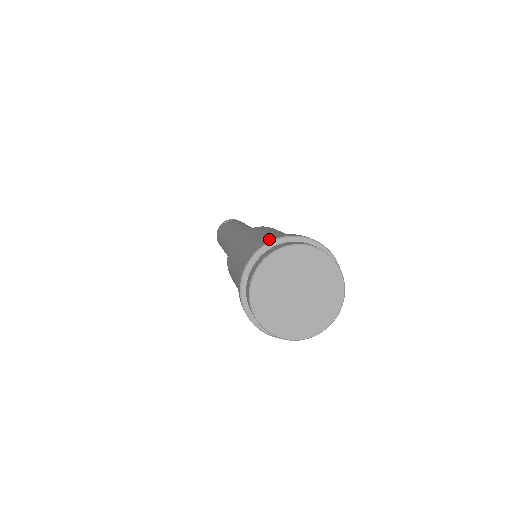
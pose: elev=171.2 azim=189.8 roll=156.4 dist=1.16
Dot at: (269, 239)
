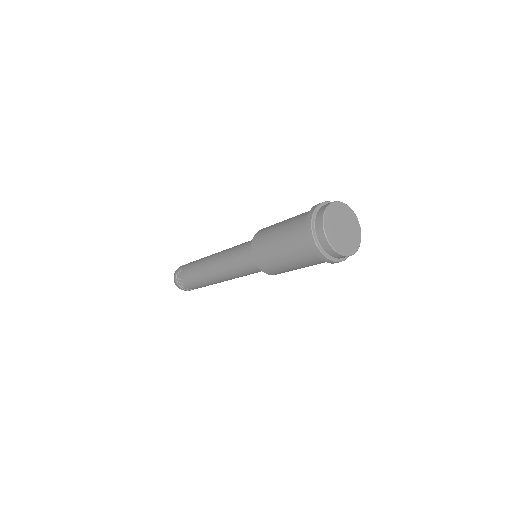
Dot at: occluded
